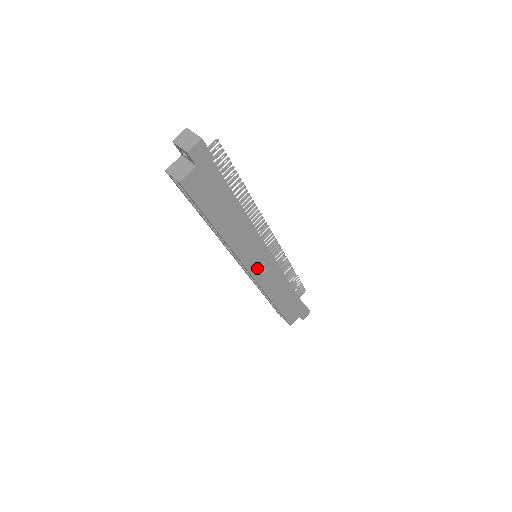
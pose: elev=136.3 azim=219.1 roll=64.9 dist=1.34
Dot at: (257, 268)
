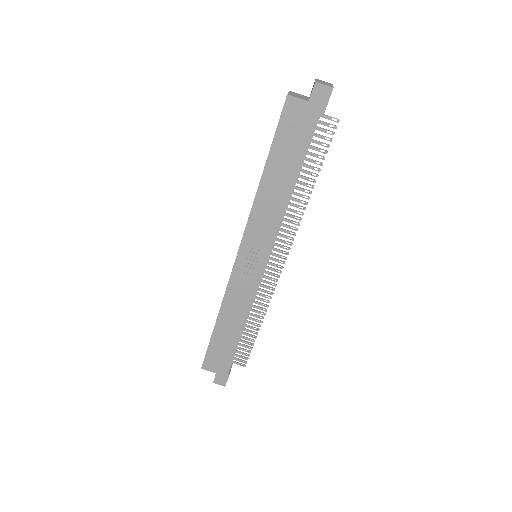
Dot at: (246, 259)
